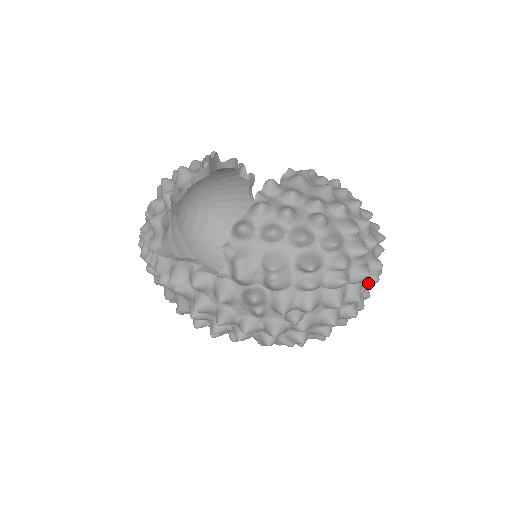
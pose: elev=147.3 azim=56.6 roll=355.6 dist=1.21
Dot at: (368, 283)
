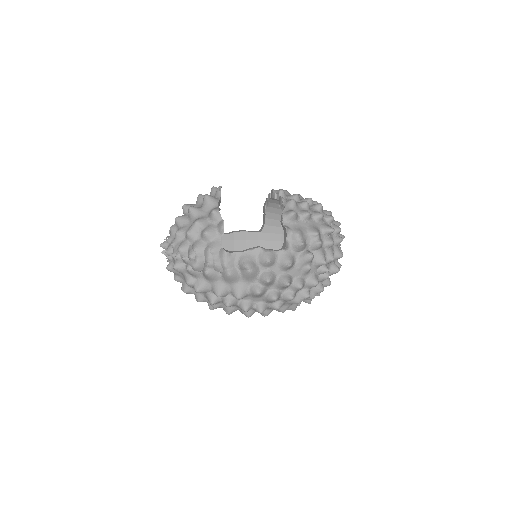
Dot at: occluded
